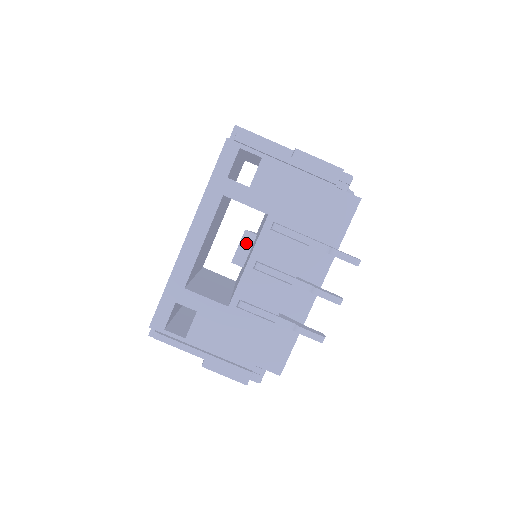
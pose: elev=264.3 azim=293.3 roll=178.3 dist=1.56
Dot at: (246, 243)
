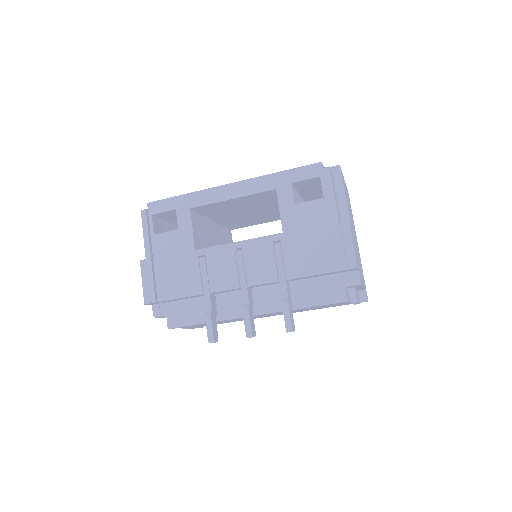
Dot at: occluded
